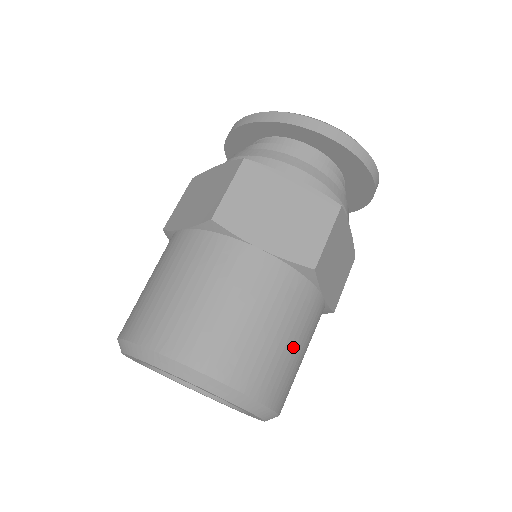
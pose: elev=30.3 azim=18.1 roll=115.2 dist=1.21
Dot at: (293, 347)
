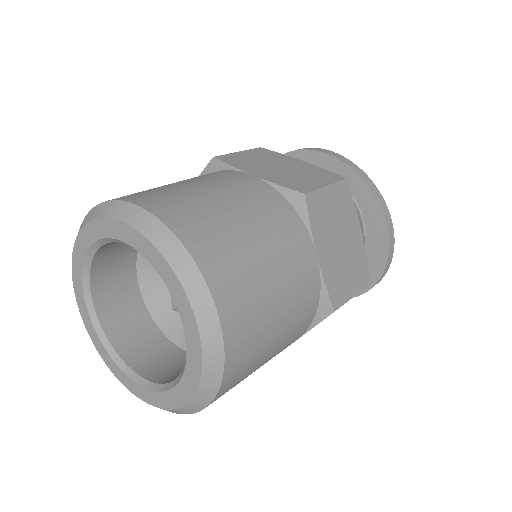
Dot at: (265, 360)
